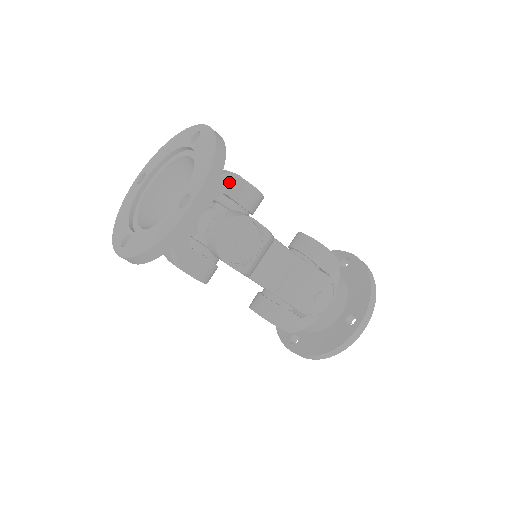
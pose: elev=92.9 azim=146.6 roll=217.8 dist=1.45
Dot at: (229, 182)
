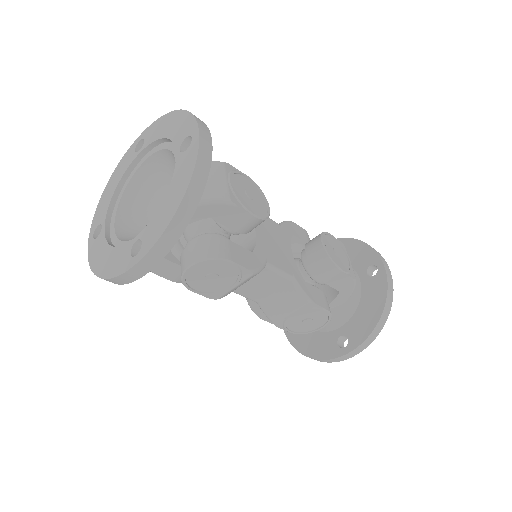
Dot at: (217, 208)
